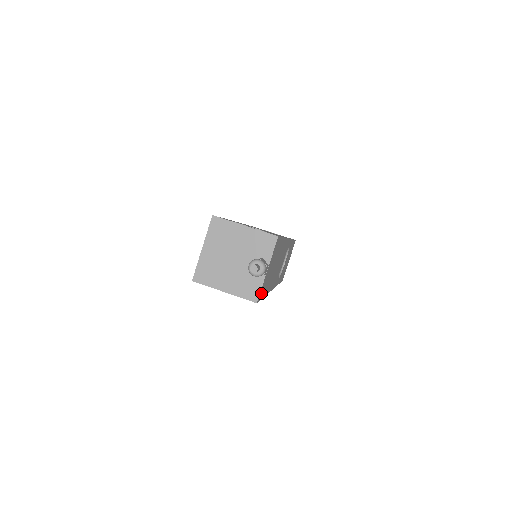
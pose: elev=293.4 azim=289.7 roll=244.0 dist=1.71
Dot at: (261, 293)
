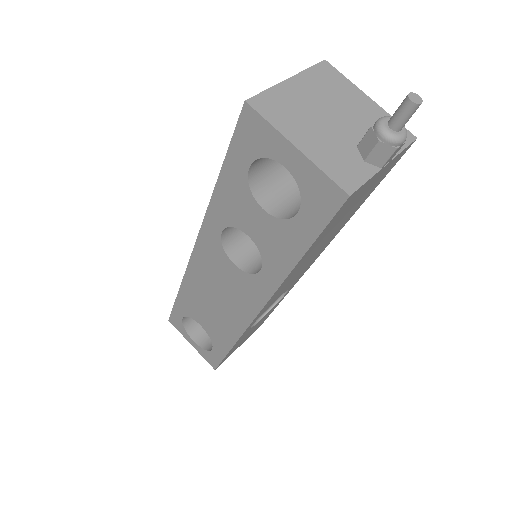
Dot at: (345, 205)
